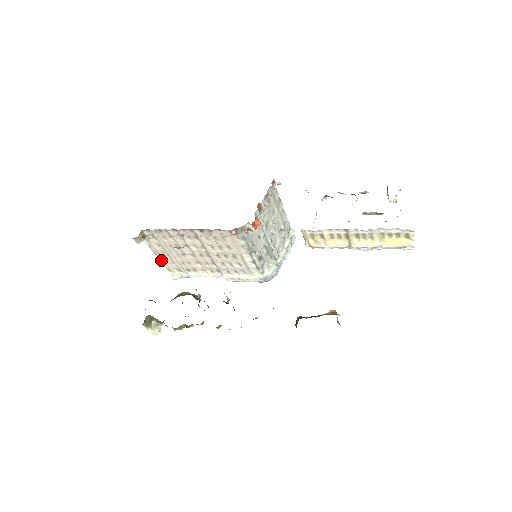
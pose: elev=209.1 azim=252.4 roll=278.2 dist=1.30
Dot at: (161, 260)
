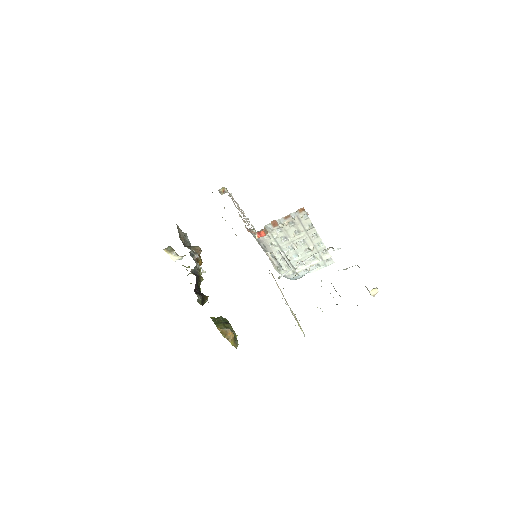
Dot at: occluded
